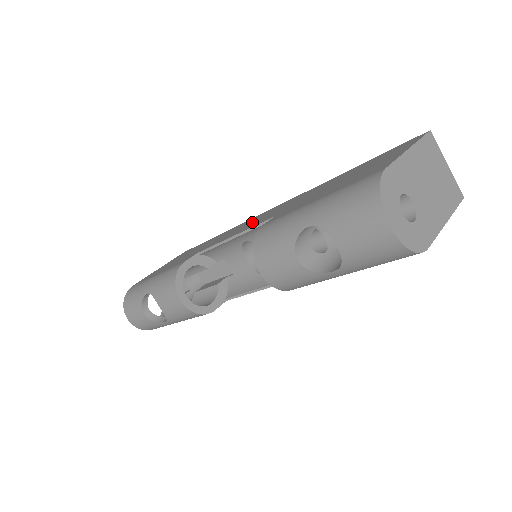
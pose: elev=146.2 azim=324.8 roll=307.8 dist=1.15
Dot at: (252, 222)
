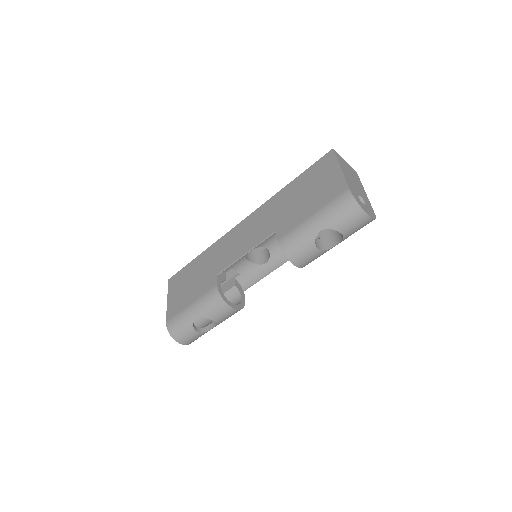
Dot at: (243, 238)
